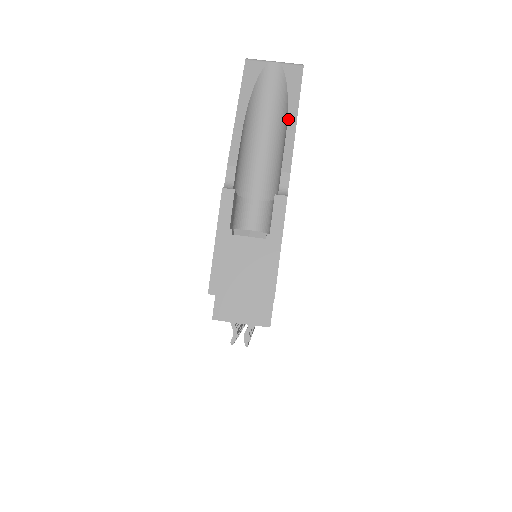
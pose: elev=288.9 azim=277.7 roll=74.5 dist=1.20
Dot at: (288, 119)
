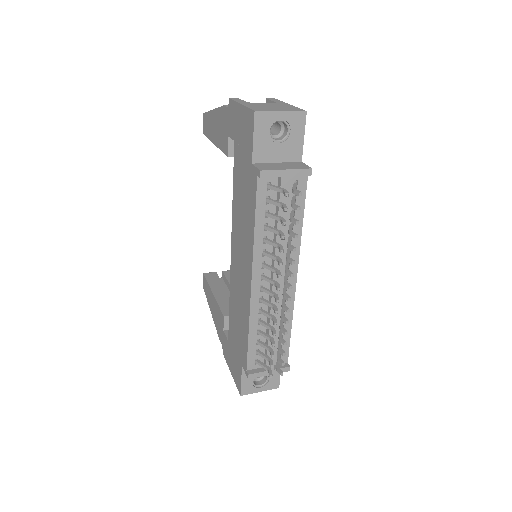
Dot at: occluded
